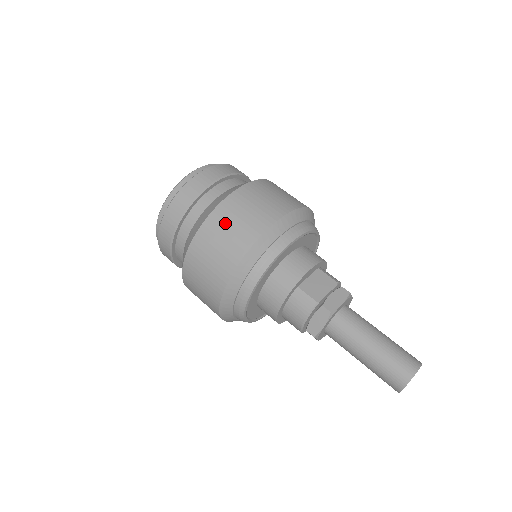
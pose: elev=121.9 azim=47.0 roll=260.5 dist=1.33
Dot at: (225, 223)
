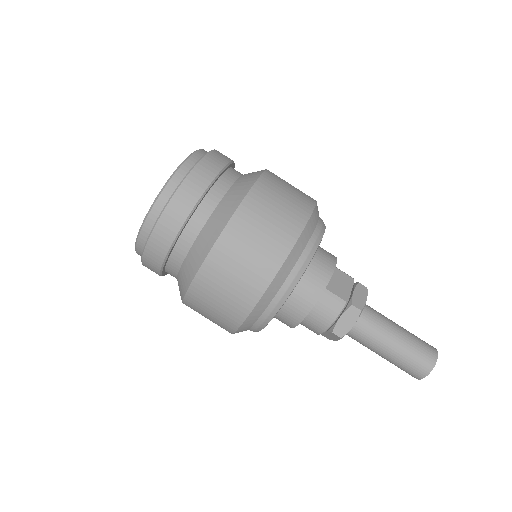
Dot at: (256, 223)
